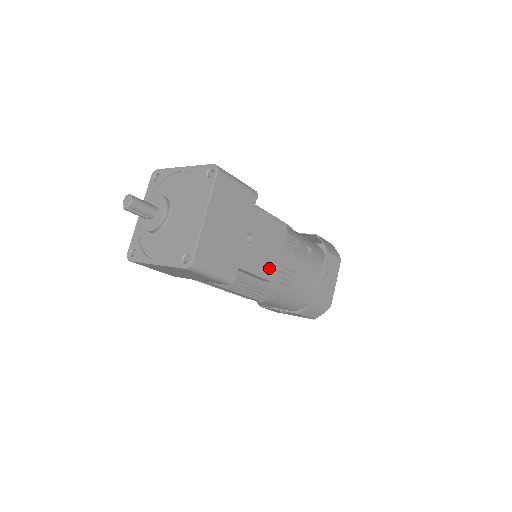
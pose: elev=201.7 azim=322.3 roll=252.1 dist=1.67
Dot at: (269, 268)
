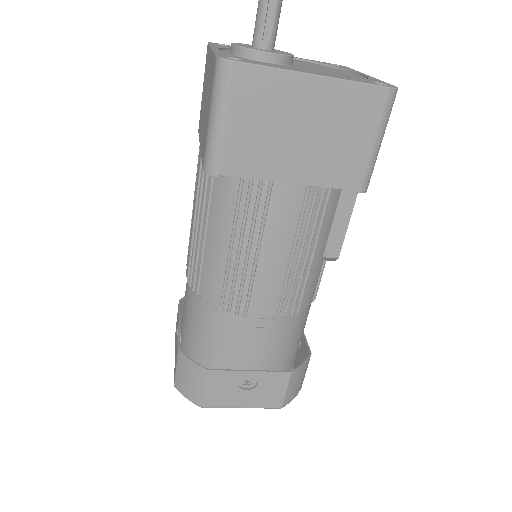
Dot at: occluded
